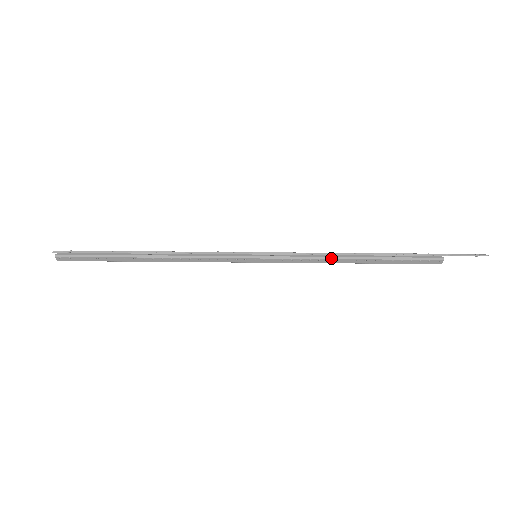
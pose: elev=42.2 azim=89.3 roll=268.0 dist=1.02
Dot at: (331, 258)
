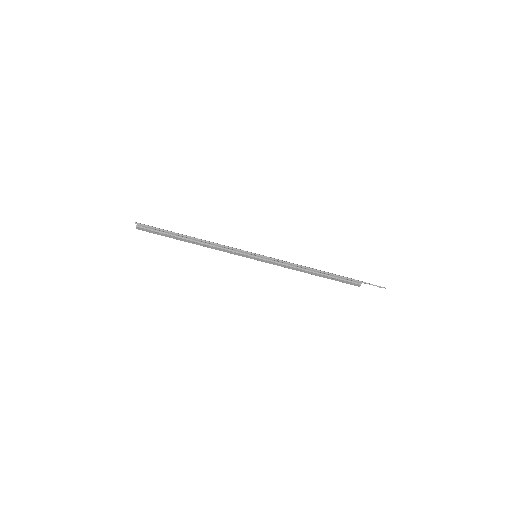
Dot at: (299, 268)
